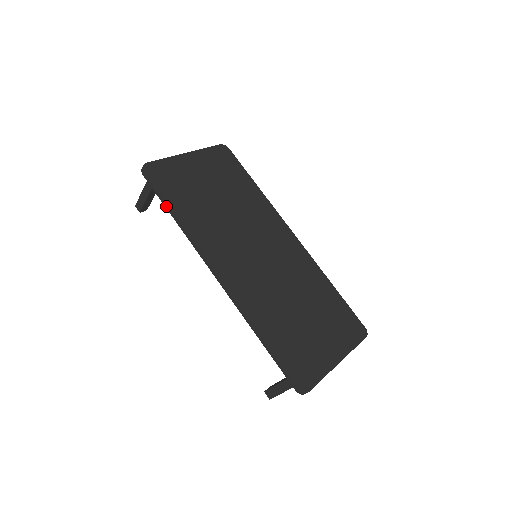
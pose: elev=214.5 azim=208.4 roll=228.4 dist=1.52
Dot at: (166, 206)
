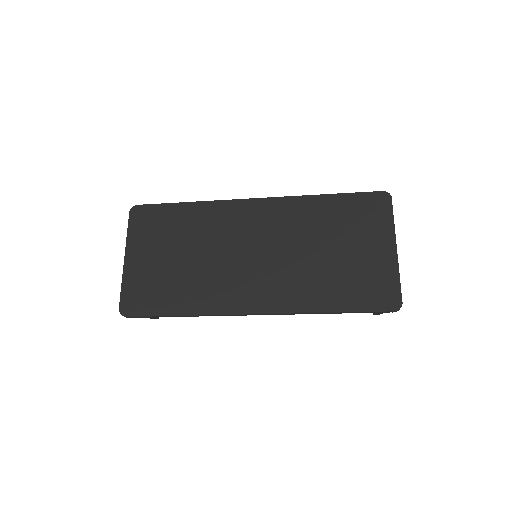
Dot at: occluded
